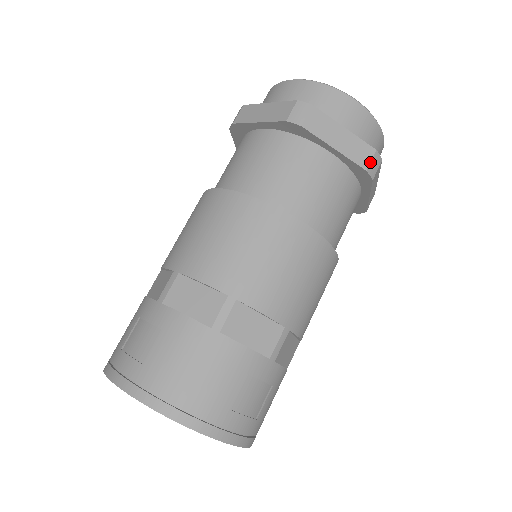
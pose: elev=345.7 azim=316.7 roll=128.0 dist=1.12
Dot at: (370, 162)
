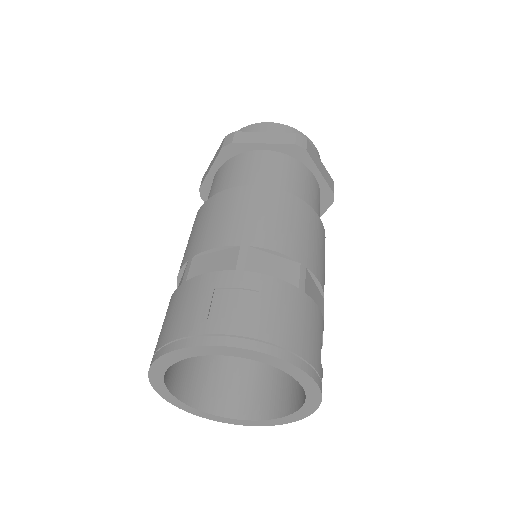
Dot at: occluded
